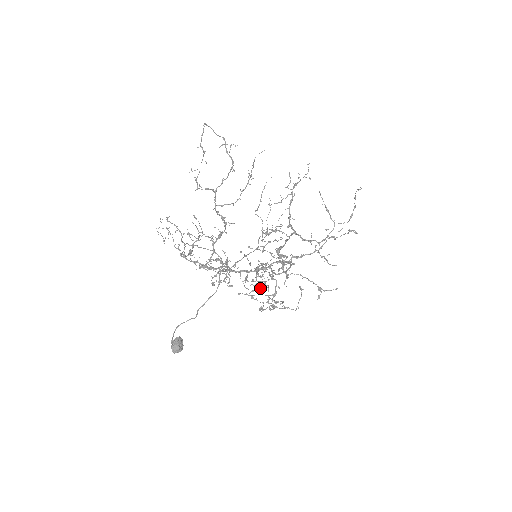
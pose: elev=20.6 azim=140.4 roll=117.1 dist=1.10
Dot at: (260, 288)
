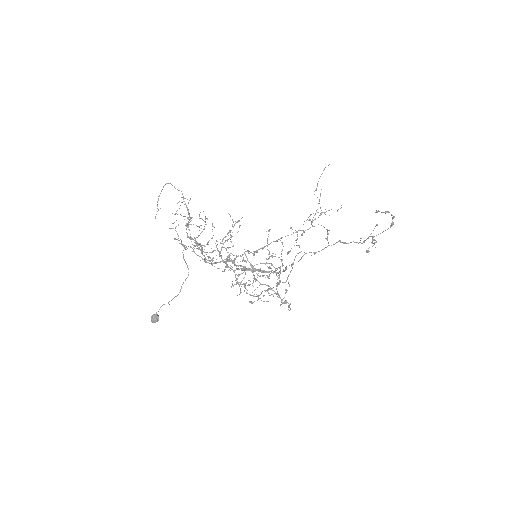
Dot at: (267, 276)
